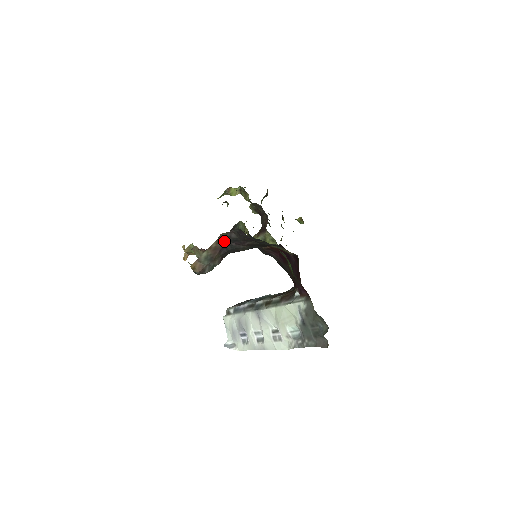
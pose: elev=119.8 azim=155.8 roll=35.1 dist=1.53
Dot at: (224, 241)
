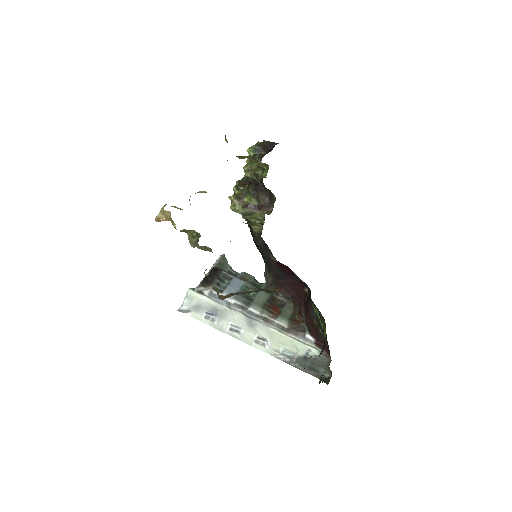
Dot at: (274, 290)
